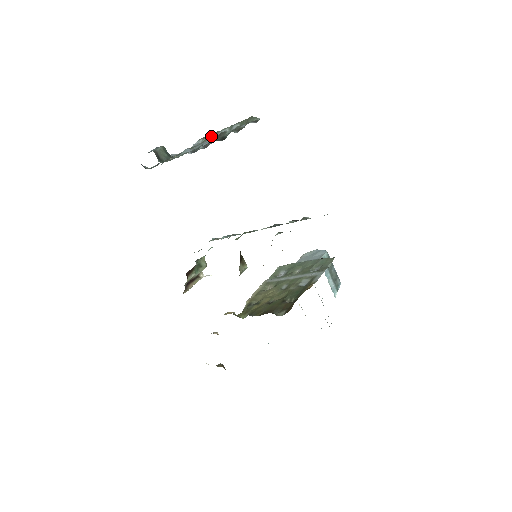
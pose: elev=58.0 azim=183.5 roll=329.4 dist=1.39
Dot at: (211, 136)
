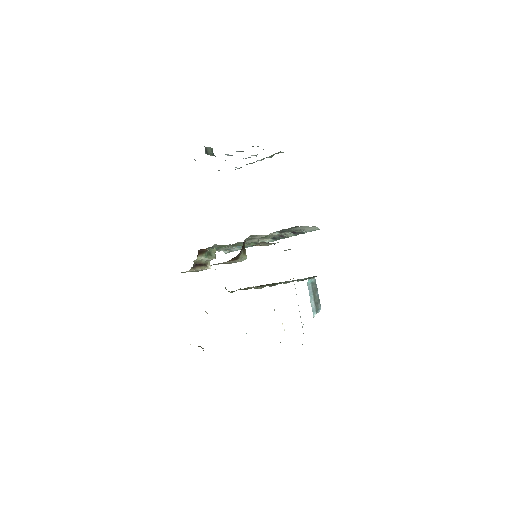
Dot at: (247, 164)
